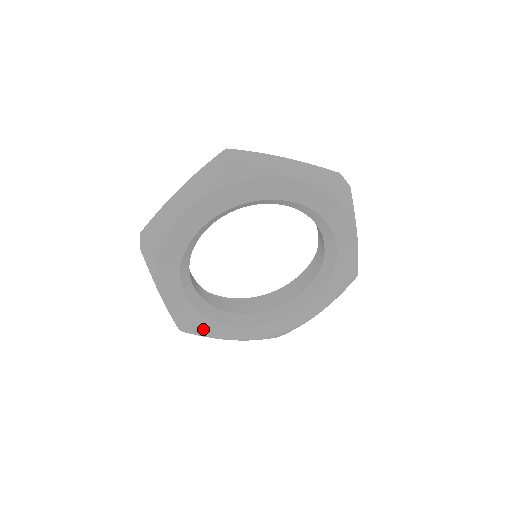
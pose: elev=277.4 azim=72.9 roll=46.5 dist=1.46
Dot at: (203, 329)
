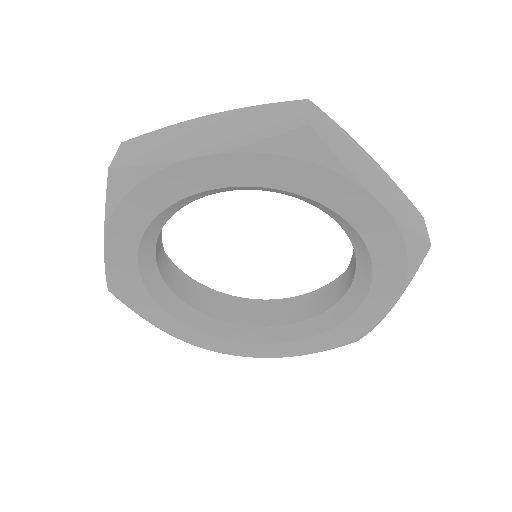
Dot at: (138, 305)
